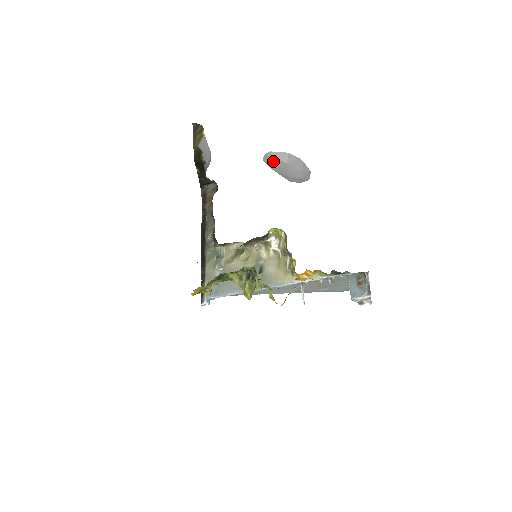
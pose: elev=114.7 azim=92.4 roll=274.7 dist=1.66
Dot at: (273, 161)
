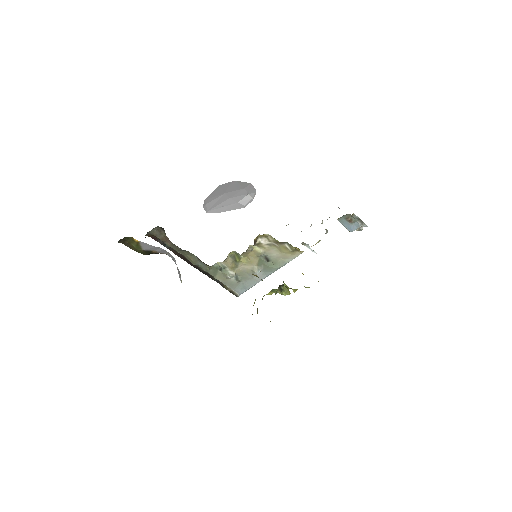
Dot at: (214, 204)
